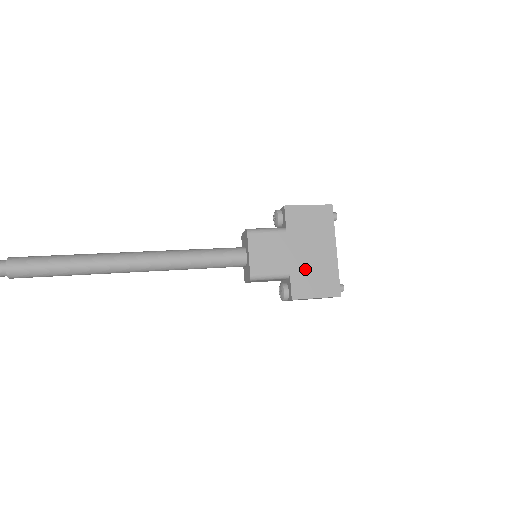
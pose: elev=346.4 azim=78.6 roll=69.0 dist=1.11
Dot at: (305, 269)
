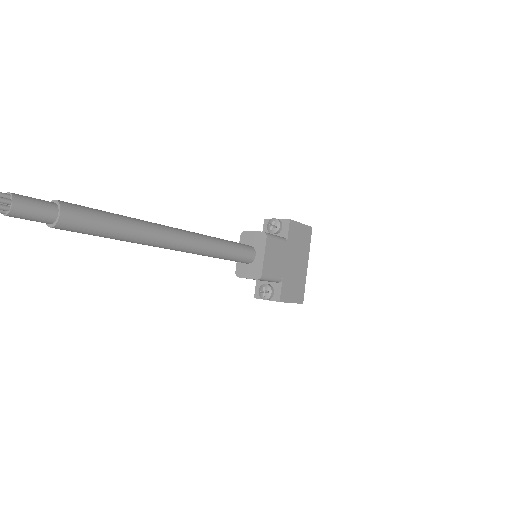
Dot at: (291, 277)
